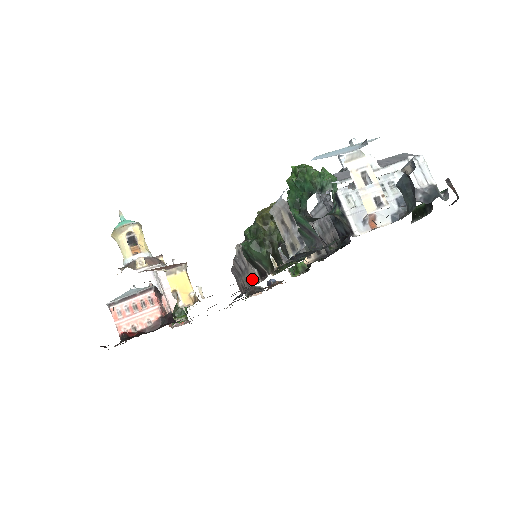
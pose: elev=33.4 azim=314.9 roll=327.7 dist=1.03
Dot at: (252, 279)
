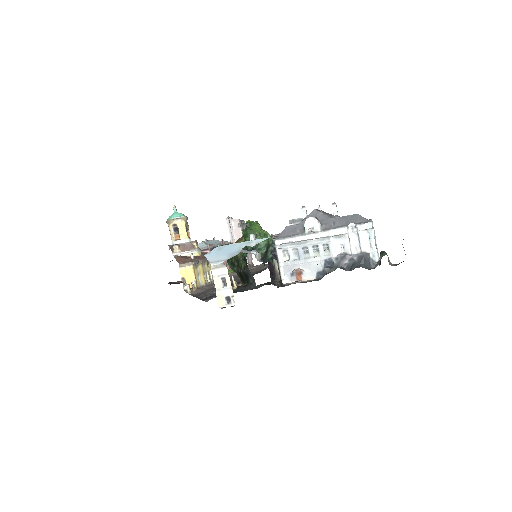
Dot at: occluded
